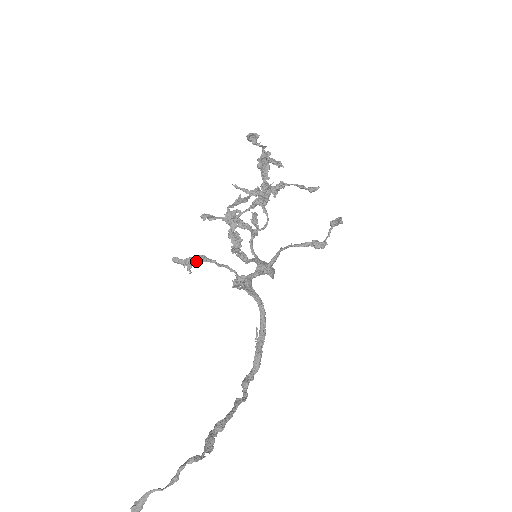
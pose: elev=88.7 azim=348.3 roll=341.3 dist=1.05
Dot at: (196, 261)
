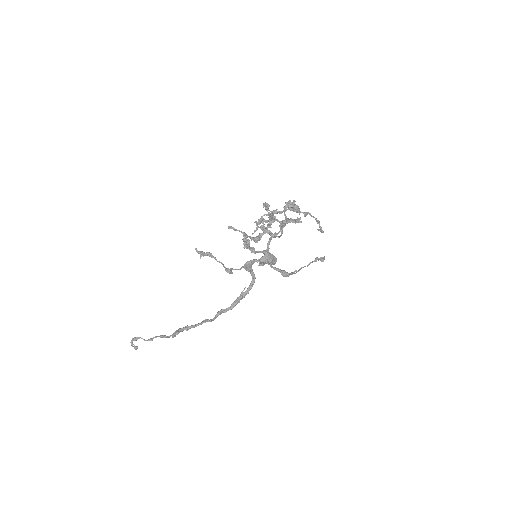
Dot at: (205, 255)
